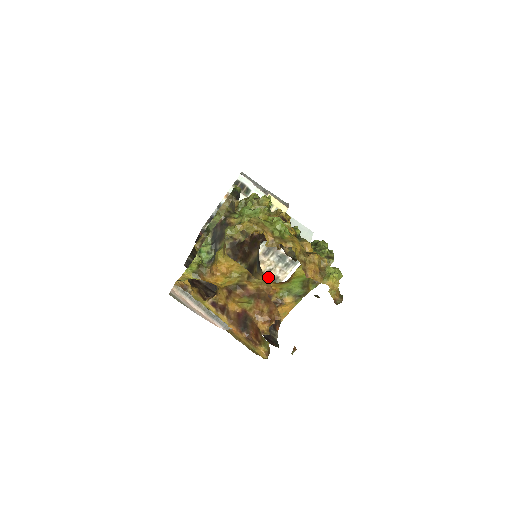
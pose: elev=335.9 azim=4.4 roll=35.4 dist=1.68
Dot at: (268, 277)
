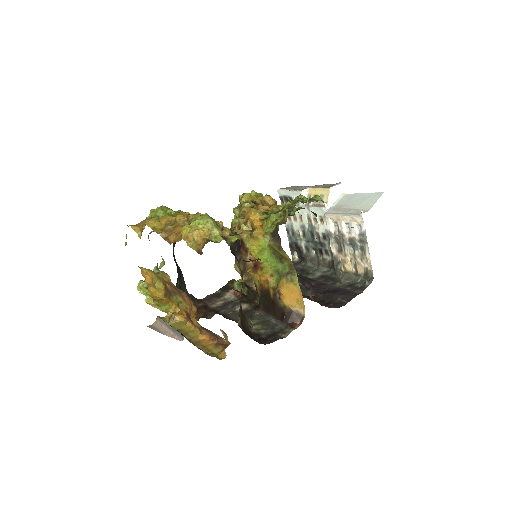
Dot at: (359, 275)
